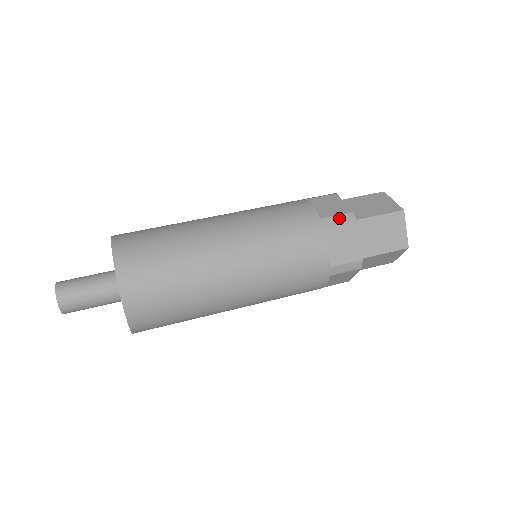
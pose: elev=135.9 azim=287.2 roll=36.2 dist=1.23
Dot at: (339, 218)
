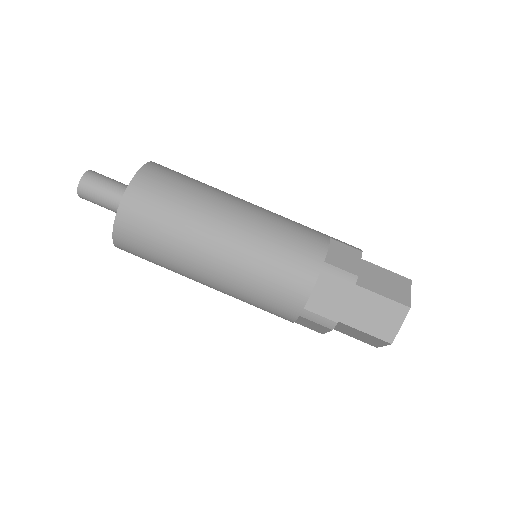
Dot at: (319, 319)
